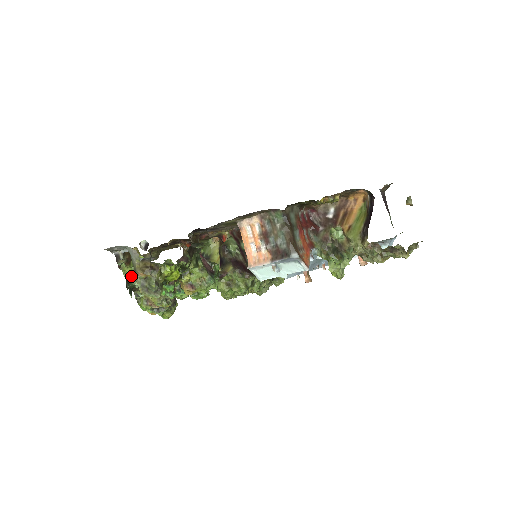
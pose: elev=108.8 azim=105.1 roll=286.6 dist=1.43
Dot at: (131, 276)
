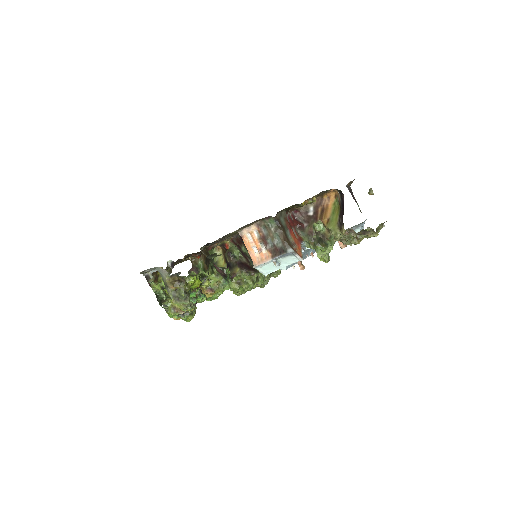
Dot at: (159, 291)
